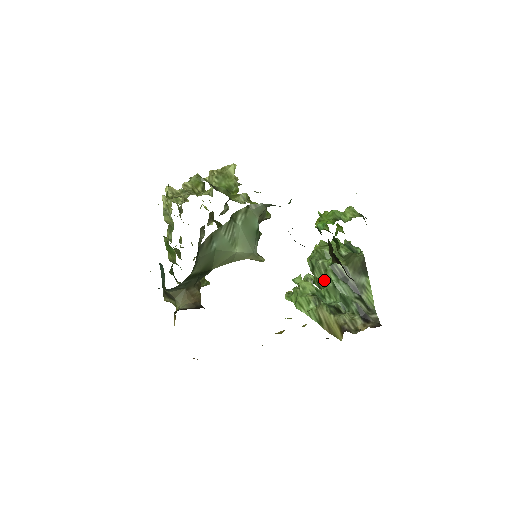
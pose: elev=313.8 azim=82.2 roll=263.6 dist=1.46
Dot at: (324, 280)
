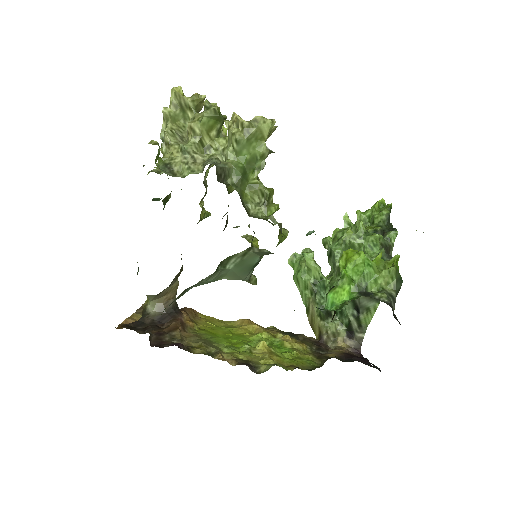
Dot at: (330, 283)
